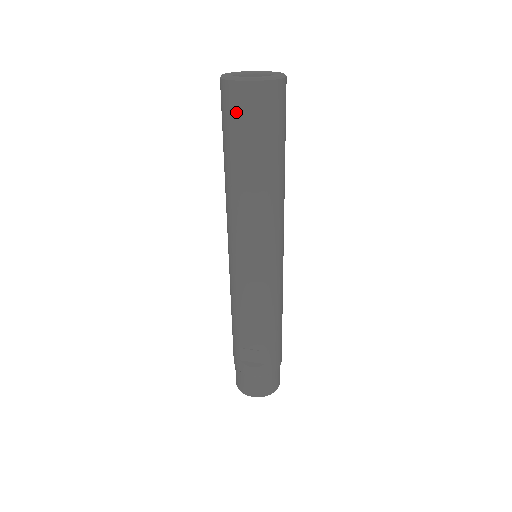
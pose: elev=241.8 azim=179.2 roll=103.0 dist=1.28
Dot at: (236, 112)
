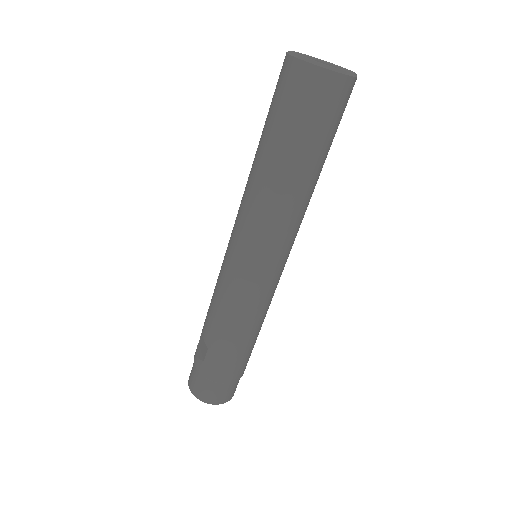
Dot at: (276, 86)
